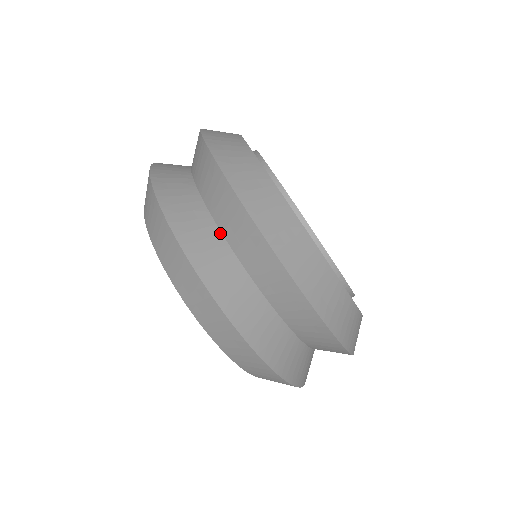
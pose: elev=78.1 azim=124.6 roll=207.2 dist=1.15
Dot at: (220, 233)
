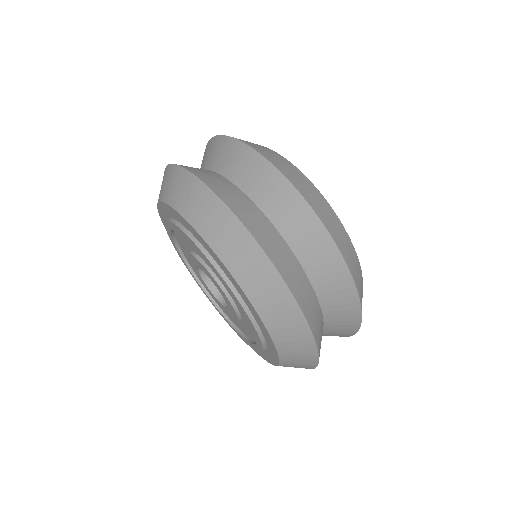
Dot at: occluded
